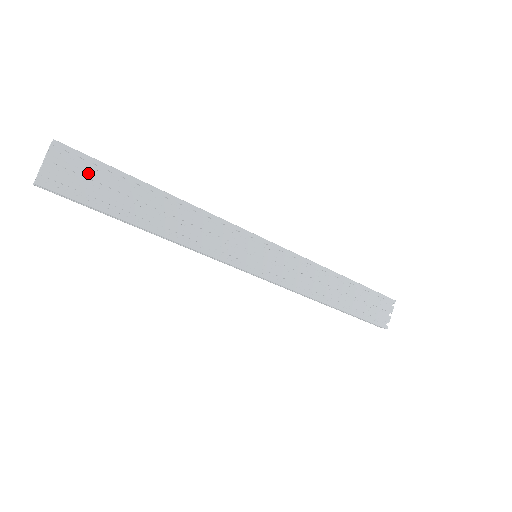
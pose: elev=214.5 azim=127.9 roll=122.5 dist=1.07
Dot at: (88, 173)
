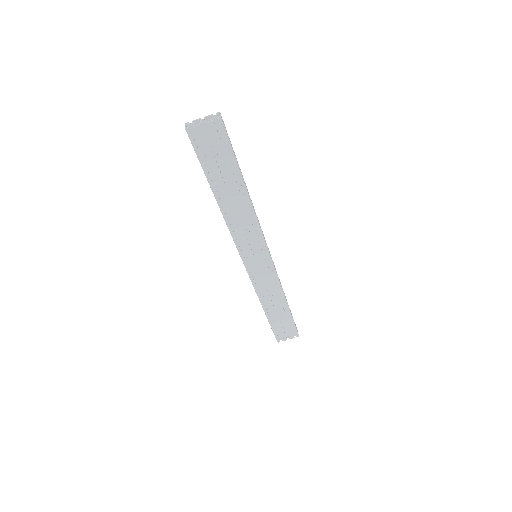
Dot at: (219, 148)
